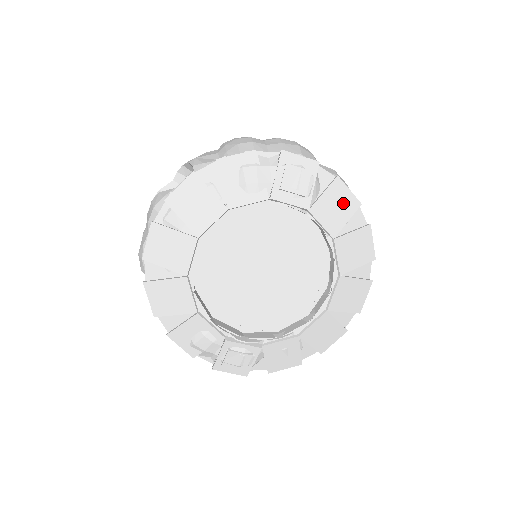
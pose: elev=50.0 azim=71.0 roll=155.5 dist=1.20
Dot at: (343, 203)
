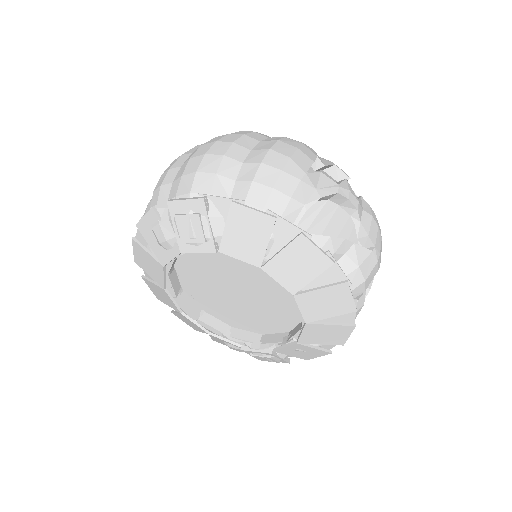
Dot at: (253, 227)
